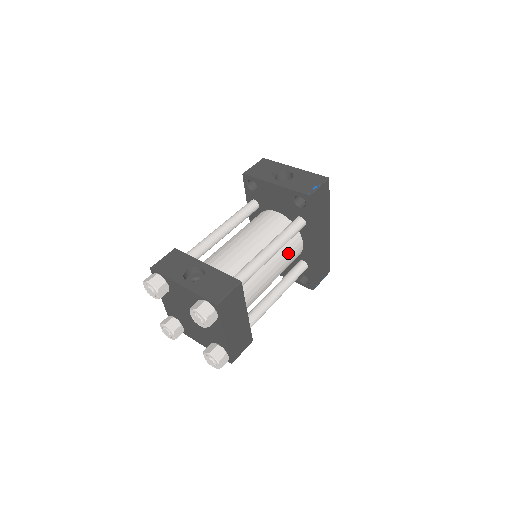
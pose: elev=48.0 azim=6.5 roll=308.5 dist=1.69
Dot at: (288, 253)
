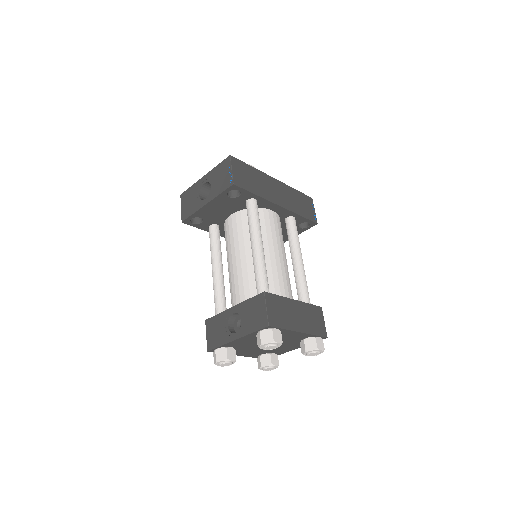
Dot at: (270, 230)
